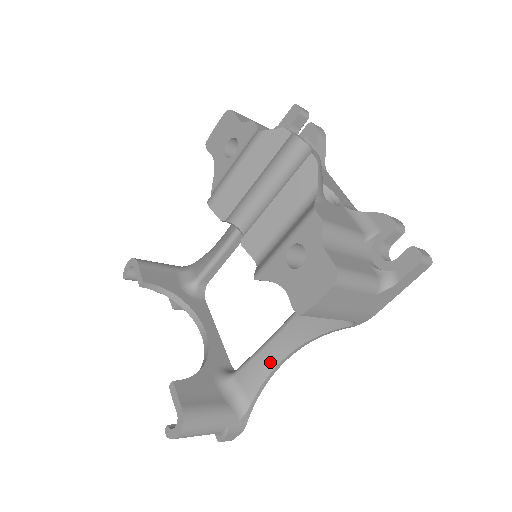
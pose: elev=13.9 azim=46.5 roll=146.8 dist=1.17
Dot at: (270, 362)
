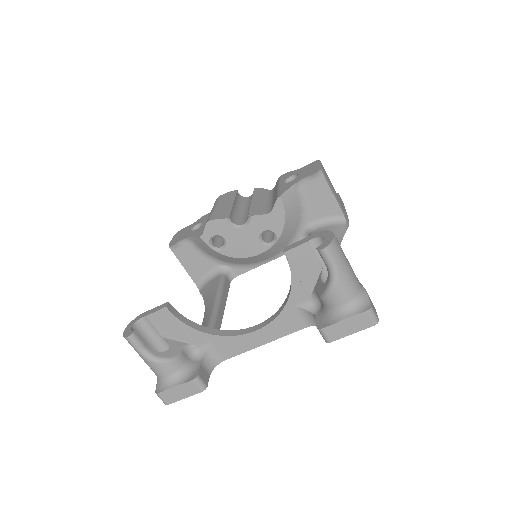
Dot at: occluded
